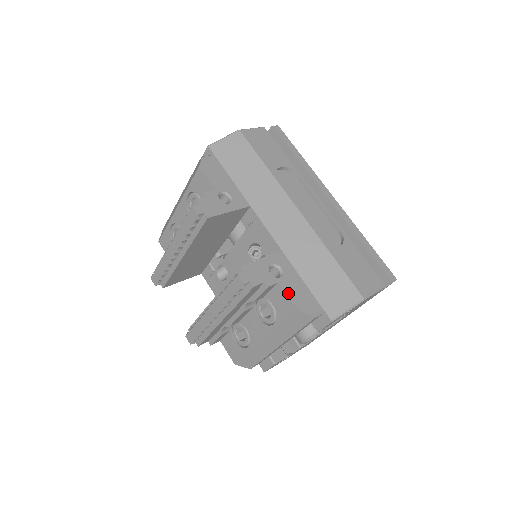
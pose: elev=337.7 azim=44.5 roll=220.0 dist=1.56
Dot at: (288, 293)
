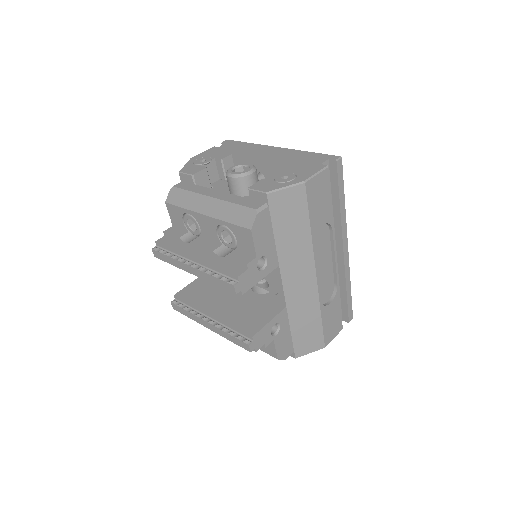
Dot at: (277, 347)
